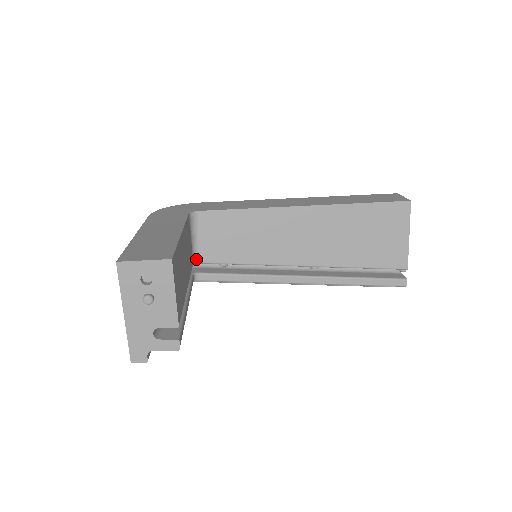
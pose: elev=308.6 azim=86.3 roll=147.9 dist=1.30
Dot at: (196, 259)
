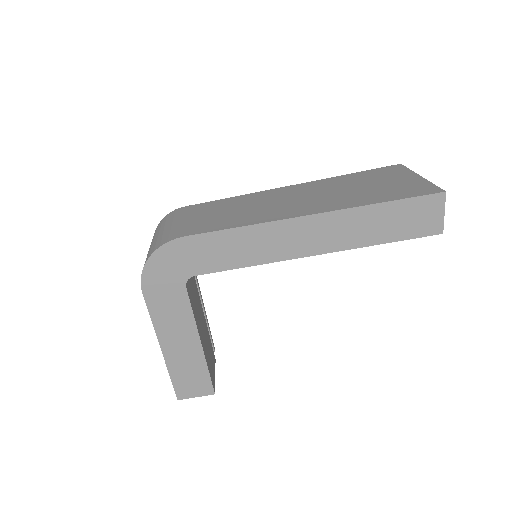
Dot at: occluded
